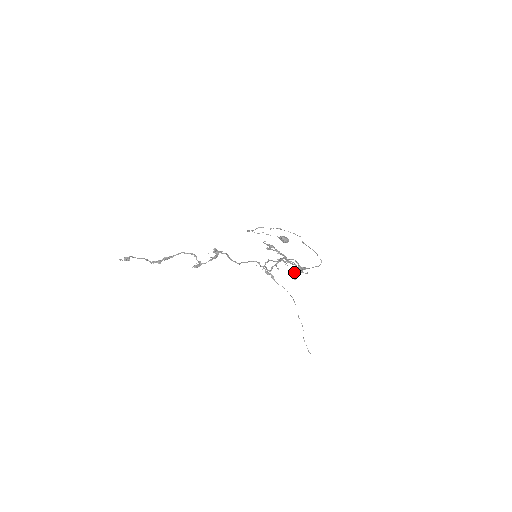
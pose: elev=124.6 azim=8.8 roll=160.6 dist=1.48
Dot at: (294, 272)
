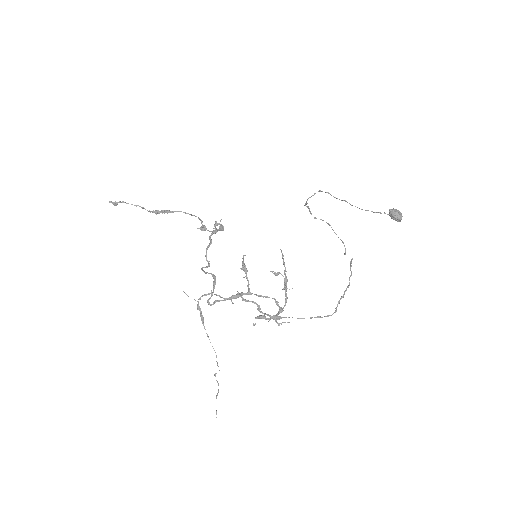
Dot at: (257, 316)
